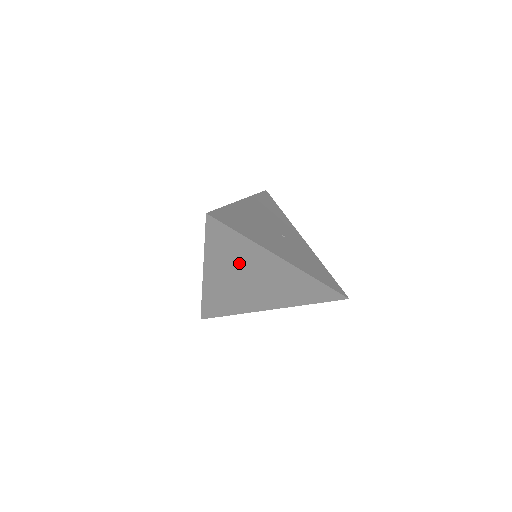
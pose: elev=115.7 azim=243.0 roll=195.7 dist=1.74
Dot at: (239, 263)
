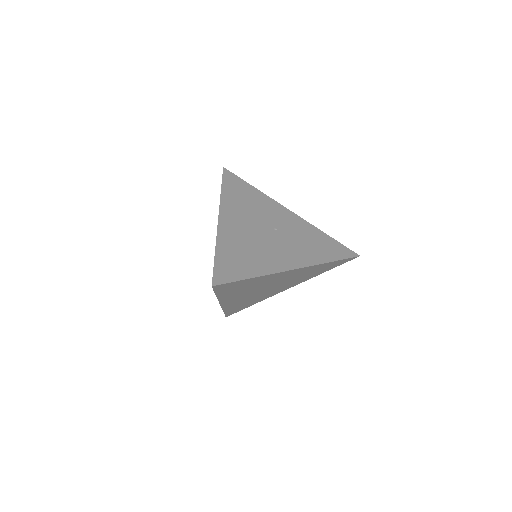
Dot at: (253, 288)
